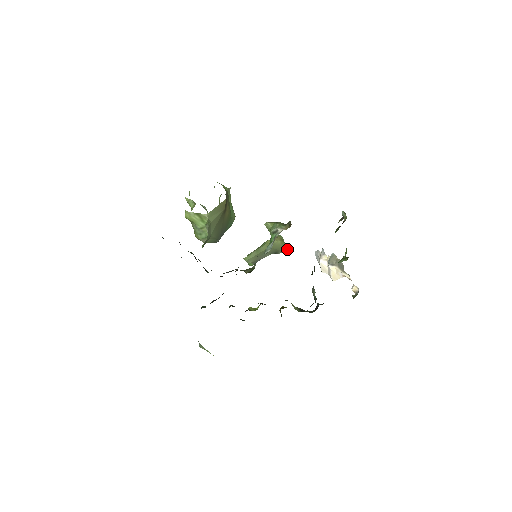
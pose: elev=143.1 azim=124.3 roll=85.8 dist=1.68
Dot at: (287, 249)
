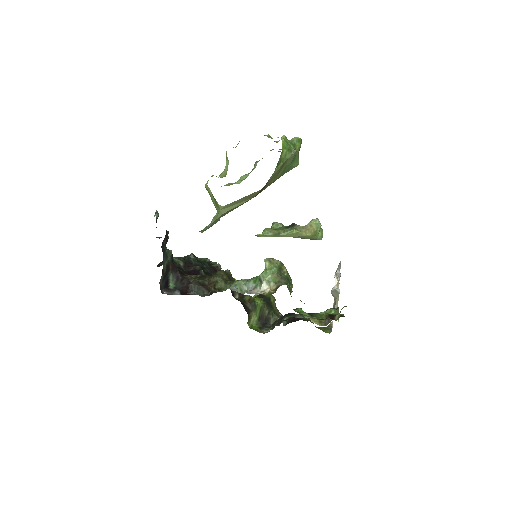
Dot at: (317, 239)
